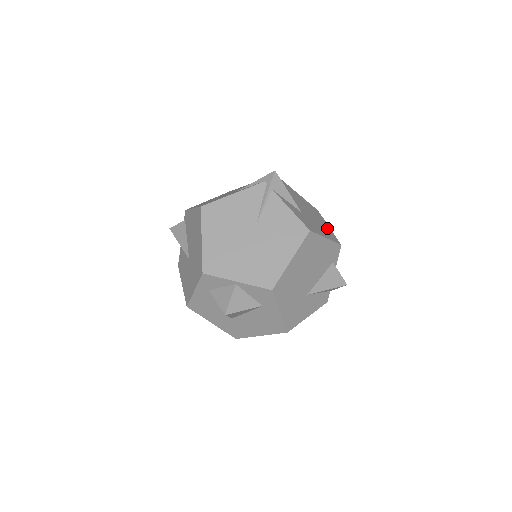
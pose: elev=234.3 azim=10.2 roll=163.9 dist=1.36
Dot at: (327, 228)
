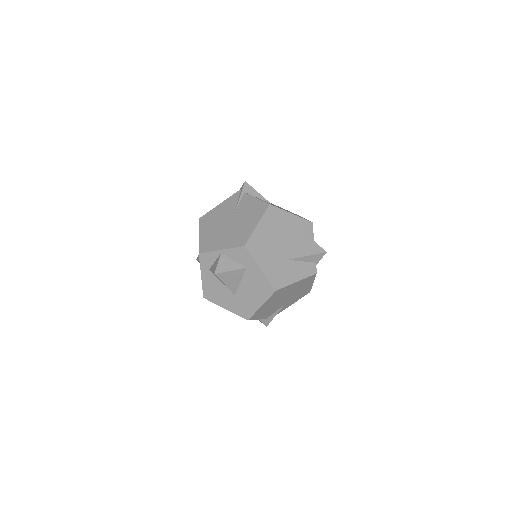
Dot at: occluded
